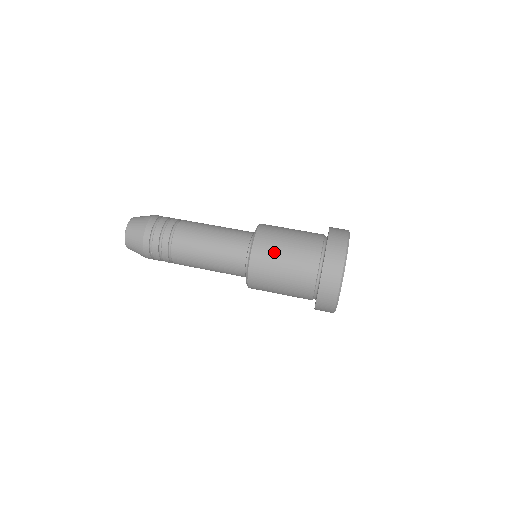
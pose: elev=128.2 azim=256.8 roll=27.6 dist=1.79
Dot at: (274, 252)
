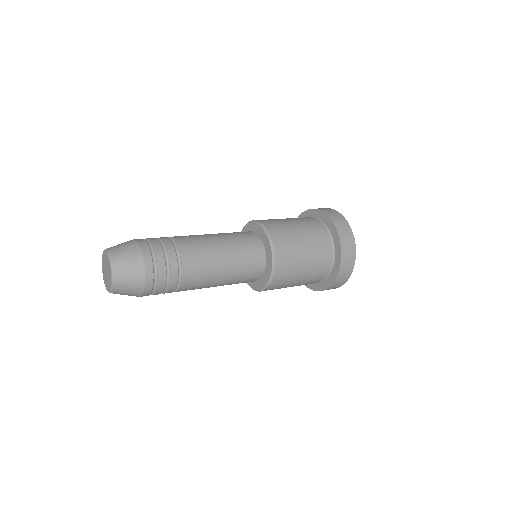
Dot at: (286, 226)
